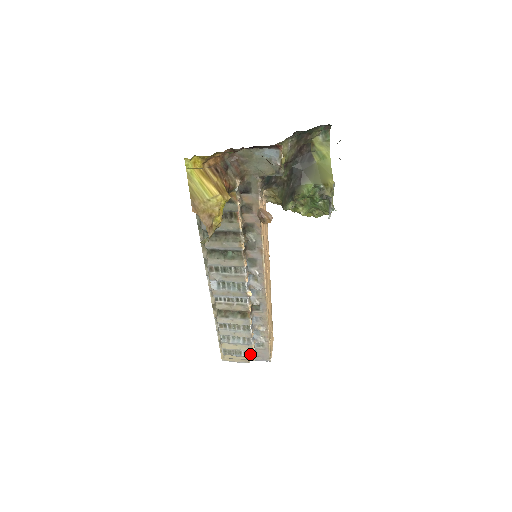
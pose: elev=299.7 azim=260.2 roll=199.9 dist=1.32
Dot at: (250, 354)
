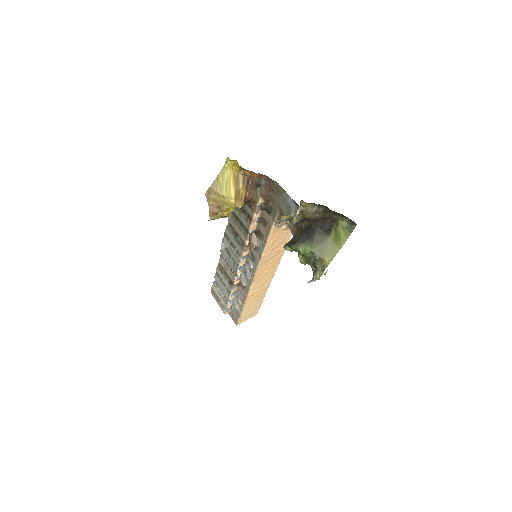
Dot at: (224, 308)
